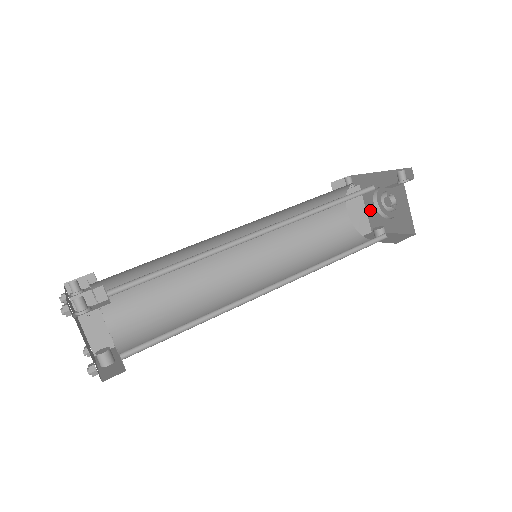
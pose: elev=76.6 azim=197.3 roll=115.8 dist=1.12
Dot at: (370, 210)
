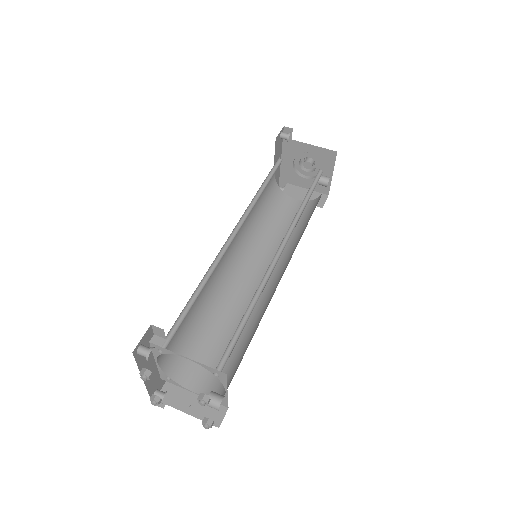
Dot at: (309, 185)
